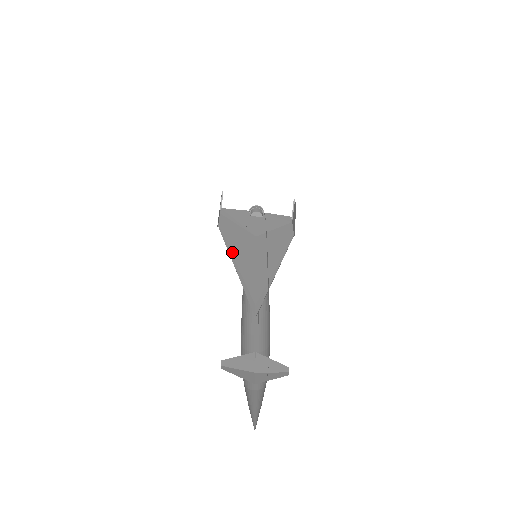
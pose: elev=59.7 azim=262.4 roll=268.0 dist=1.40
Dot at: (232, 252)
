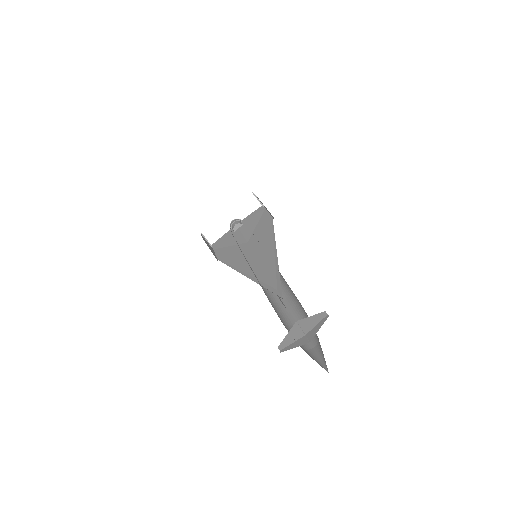
Dot at: (238, 268)
